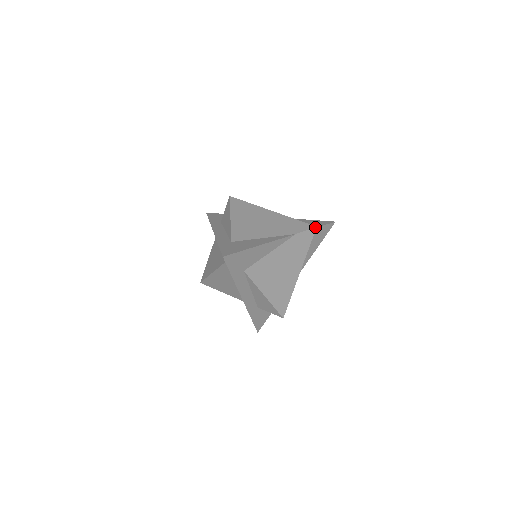
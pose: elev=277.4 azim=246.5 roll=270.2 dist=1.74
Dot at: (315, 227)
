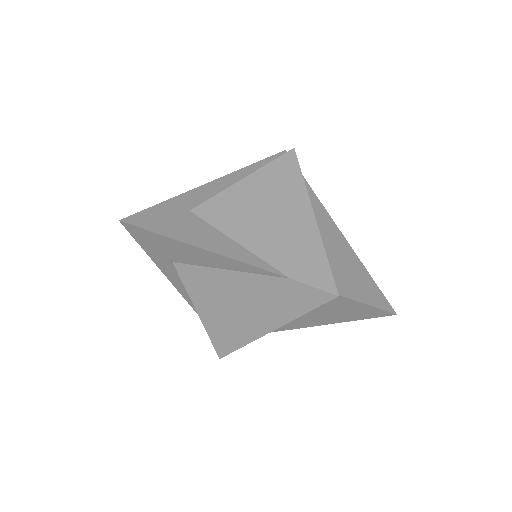
Dot at: (335, 294)
